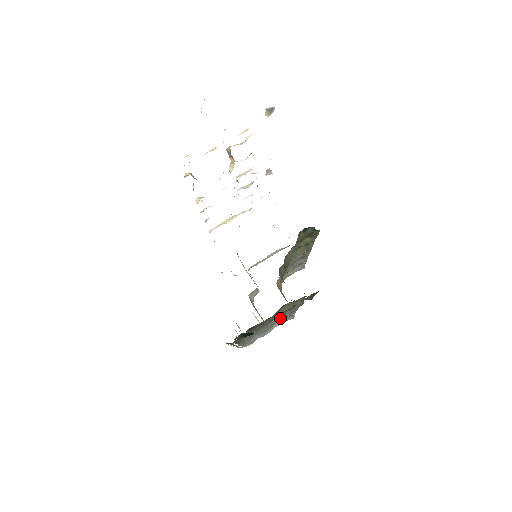
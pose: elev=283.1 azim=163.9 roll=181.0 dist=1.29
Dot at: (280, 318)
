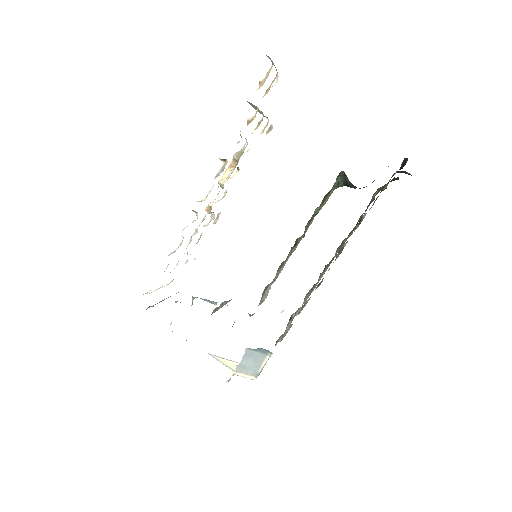
Dot at: occluded
